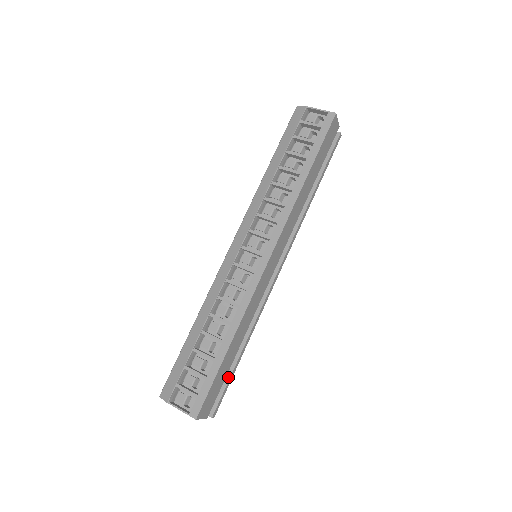
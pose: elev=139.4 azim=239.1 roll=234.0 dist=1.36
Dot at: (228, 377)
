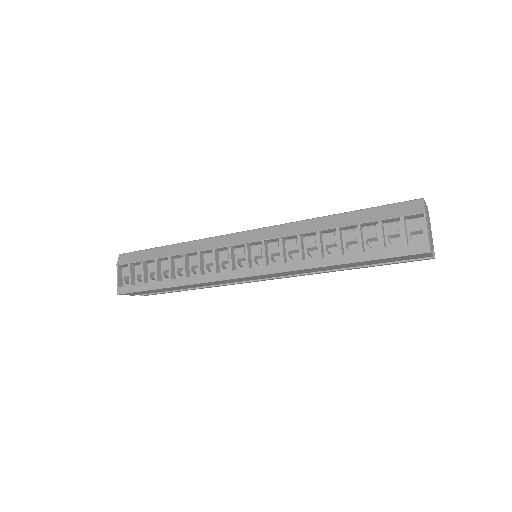
Dot at: occluded
